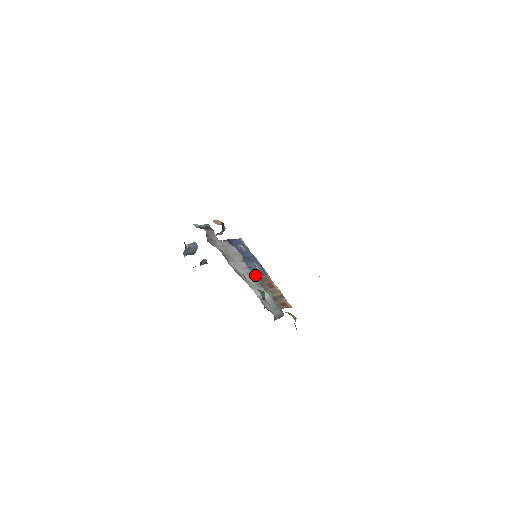
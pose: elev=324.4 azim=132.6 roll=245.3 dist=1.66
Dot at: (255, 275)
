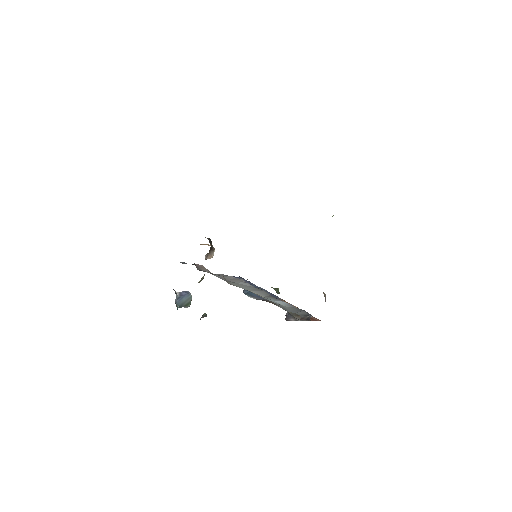
Dot at: occluded
